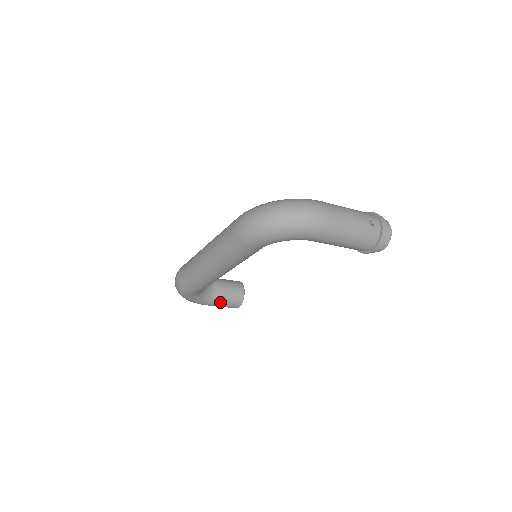
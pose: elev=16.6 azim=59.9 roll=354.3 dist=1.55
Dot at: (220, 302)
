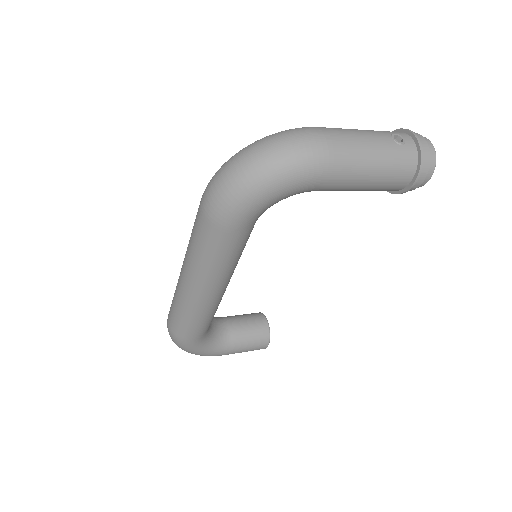
Dot at: (240, 345)
